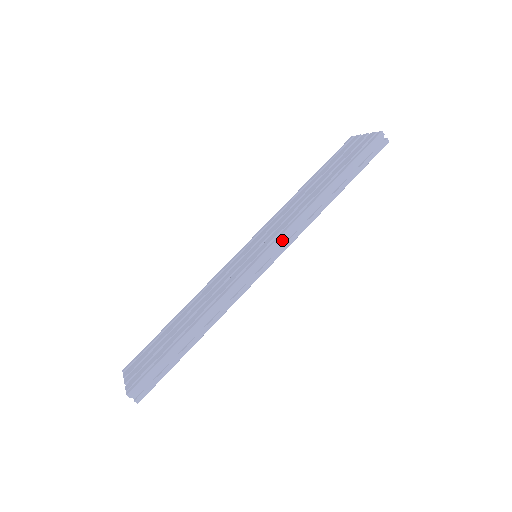
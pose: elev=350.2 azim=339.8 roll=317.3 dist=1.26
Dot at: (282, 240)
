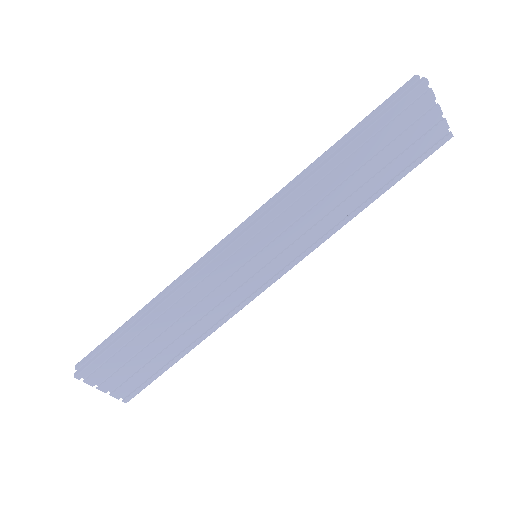
Dot at: (258, 212)
